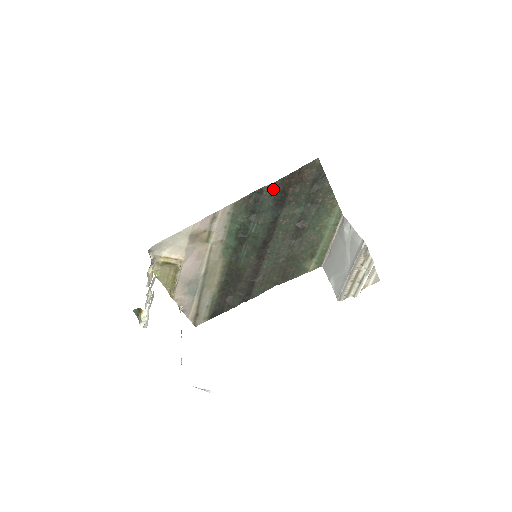
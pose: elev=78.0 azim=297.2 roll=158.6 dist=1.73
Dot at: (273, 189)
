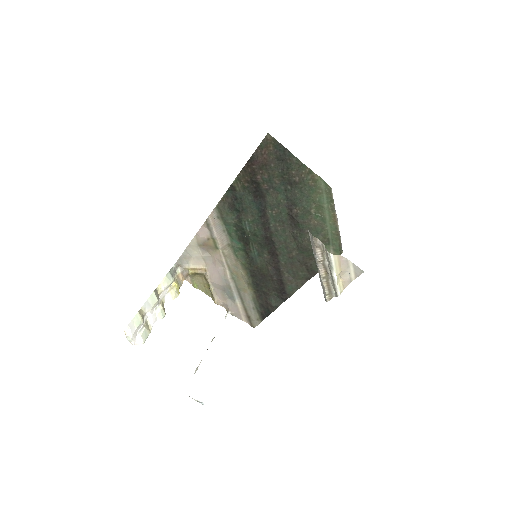
Dot at: (241, 182)
